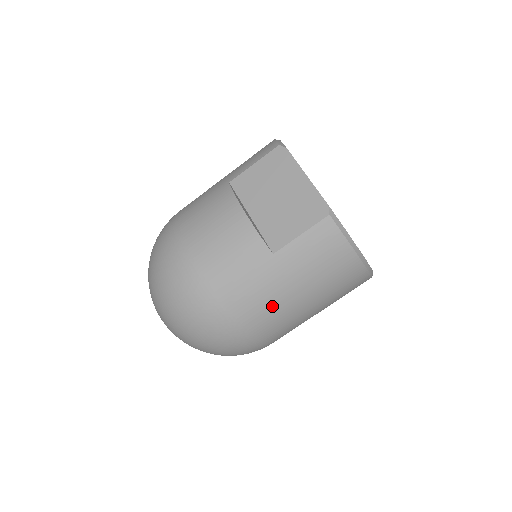
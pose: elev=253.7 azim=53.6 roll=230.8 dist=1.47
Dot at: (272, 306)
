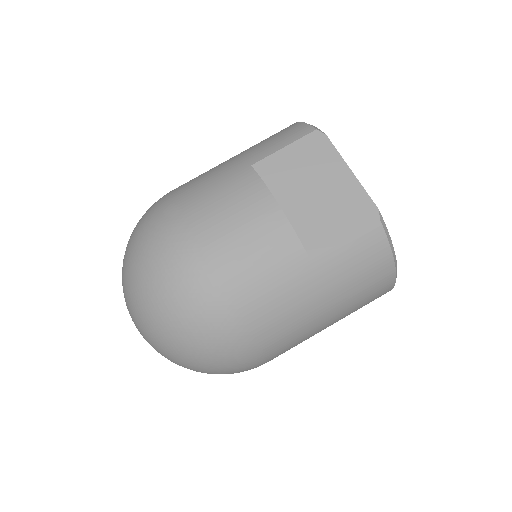
Dot at: (295, 321)
